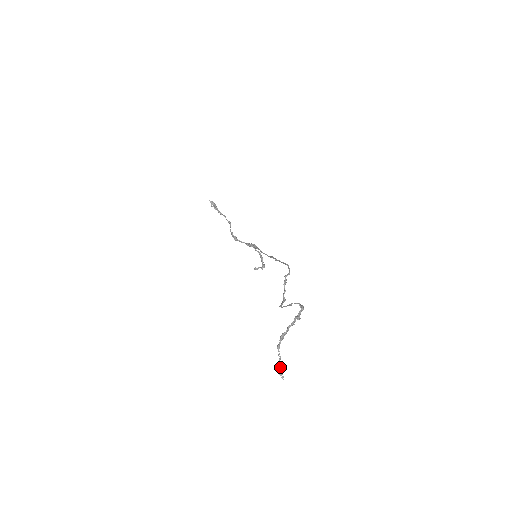
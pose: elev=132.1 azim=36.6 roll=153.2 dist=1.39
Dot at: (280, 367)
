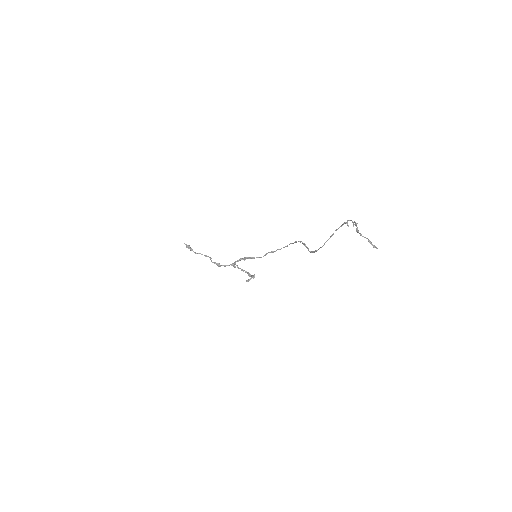
Dot at: (371, 243)
